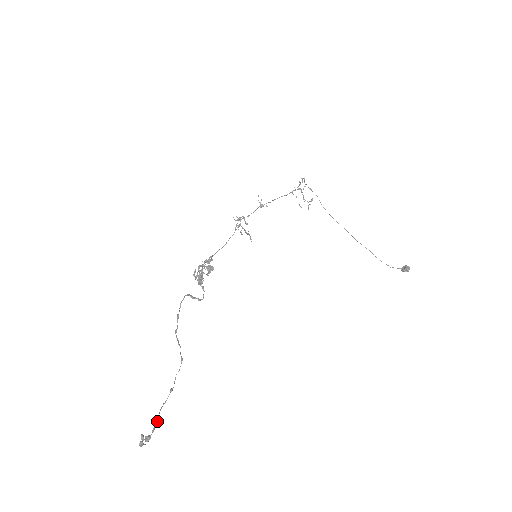
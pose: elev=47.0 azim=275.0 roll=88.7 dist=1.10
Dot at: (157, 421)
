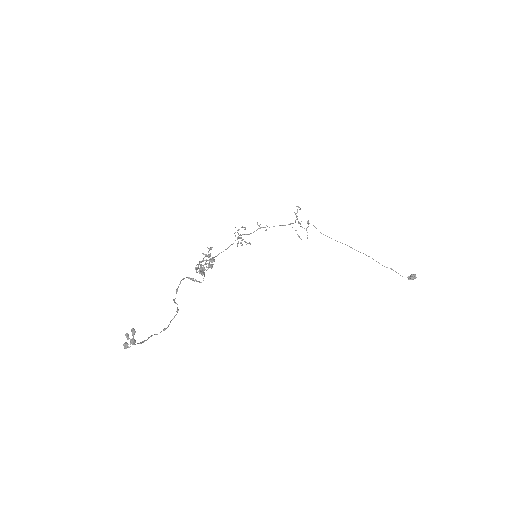
Dot at: (146, 340)
